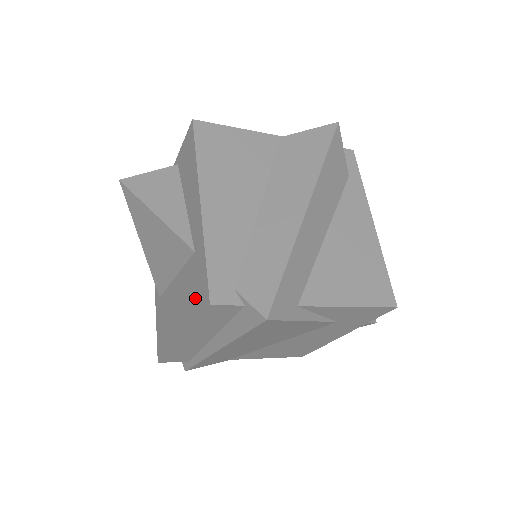
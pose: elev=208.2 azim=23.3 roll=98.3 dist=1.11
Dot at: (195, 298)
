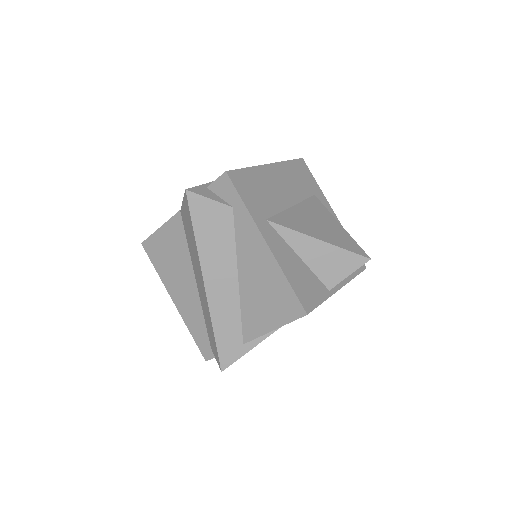
Dot at: occluded
